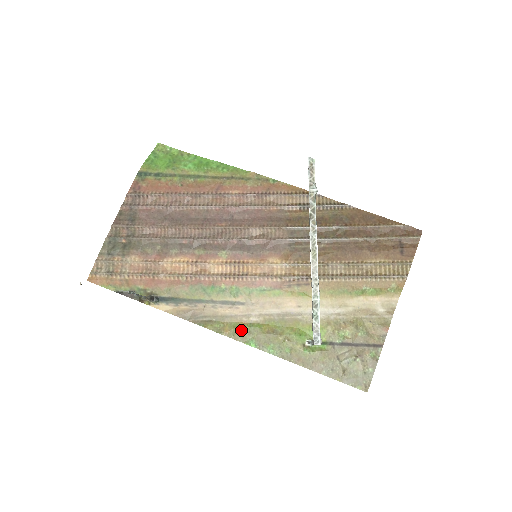
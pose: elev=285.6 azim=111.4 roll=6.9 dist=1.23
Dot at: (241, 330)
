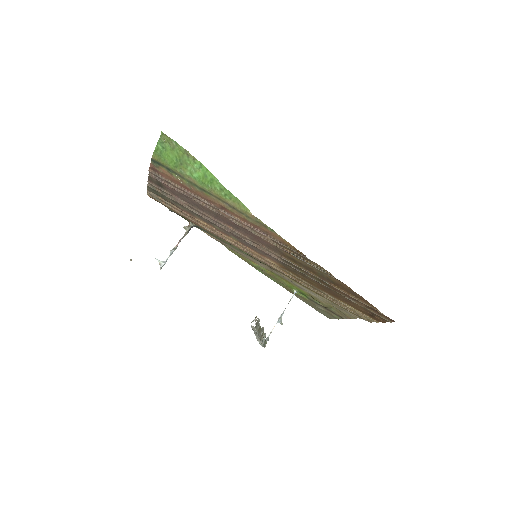
Dot at: (252, 265)
